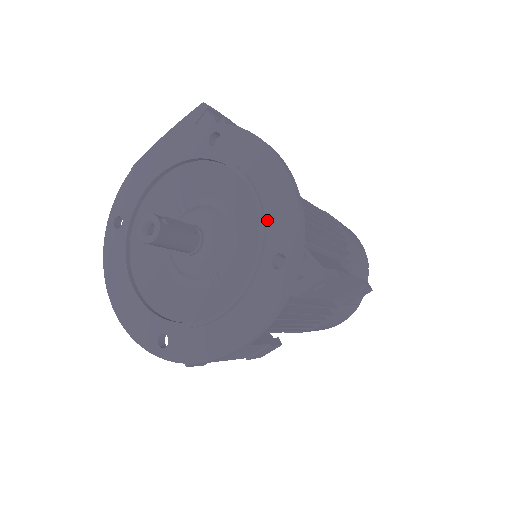
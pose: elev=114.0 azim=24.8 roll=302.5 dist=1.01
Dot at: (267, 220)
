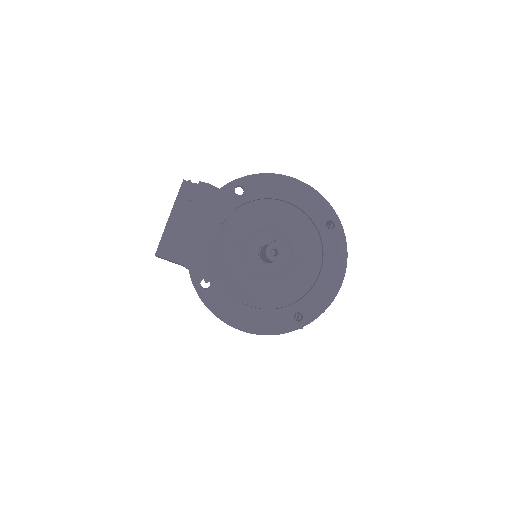
Dot at: (308, 210)
